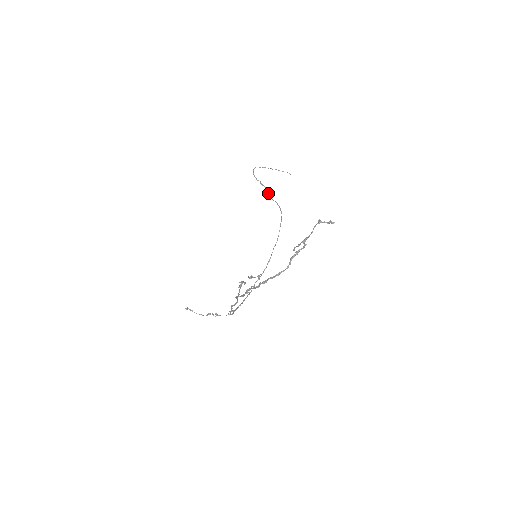
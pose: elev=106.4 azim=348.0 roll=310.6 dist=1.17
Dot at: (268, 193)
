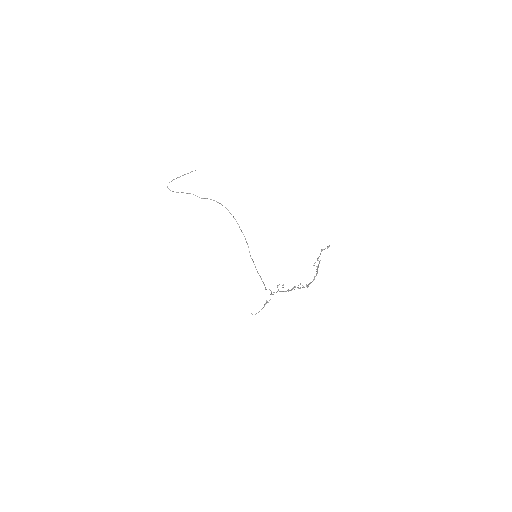
Dot at: occluded
